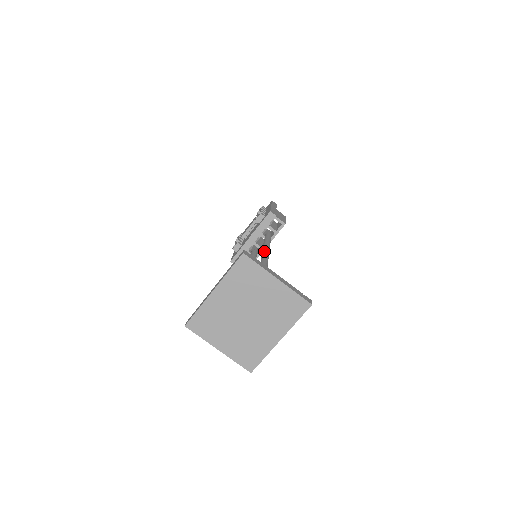
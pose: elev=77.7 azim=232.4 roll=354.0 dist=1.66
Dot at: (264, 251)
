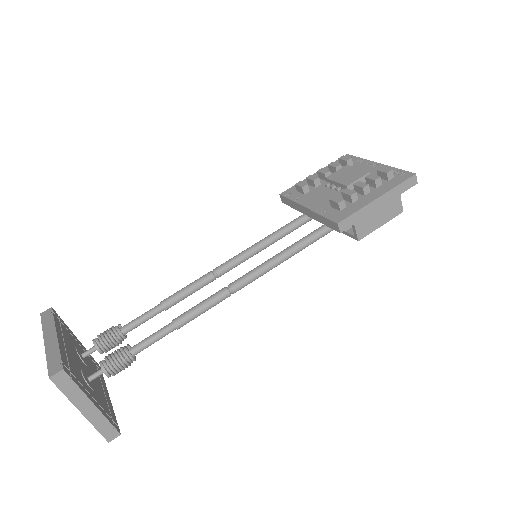
Dot at: (238, 282)
